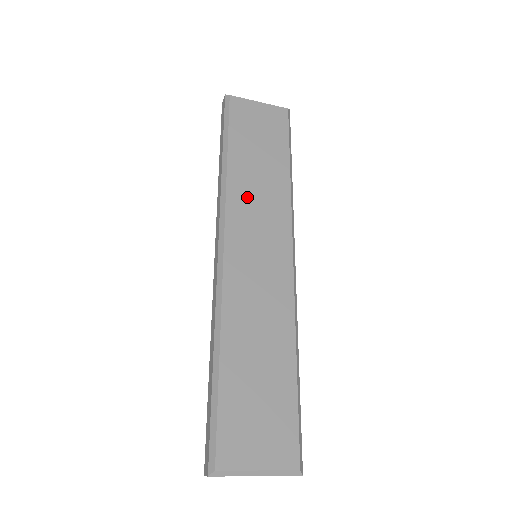
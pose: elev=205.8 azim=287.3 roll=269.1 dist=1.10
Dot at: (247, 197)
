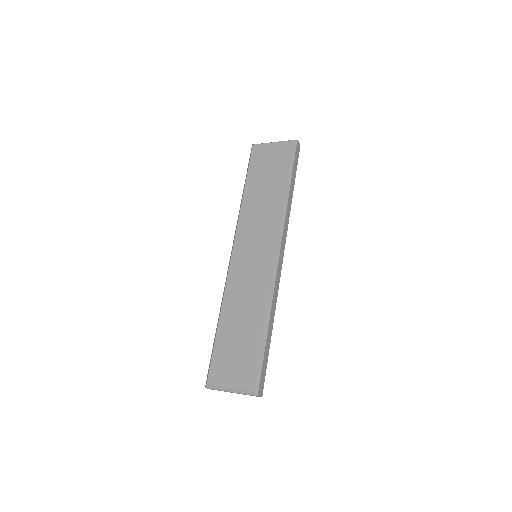
Dot at: (252, 217)
